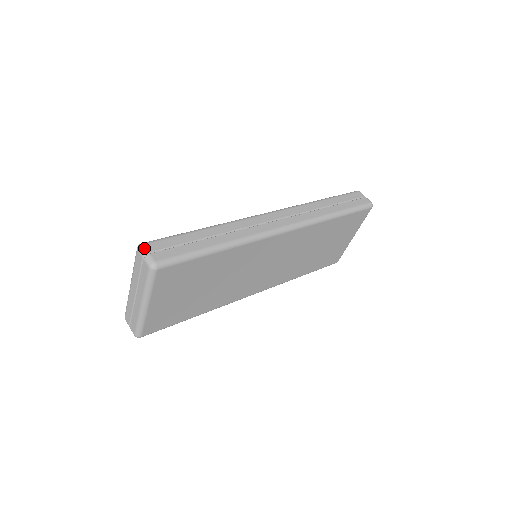
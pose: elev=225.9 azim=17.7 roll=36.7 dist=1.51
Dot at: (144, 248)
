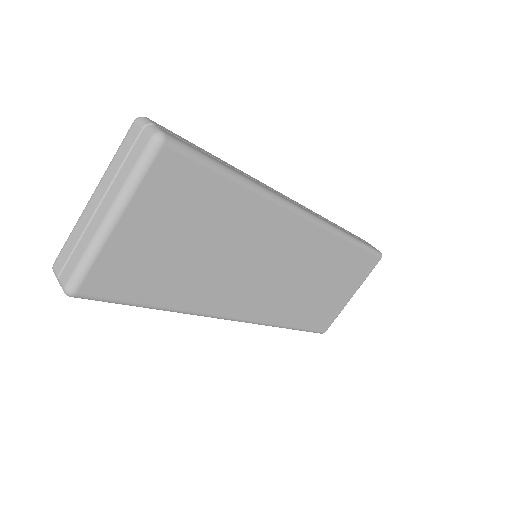
Dot at: (147, 119)
